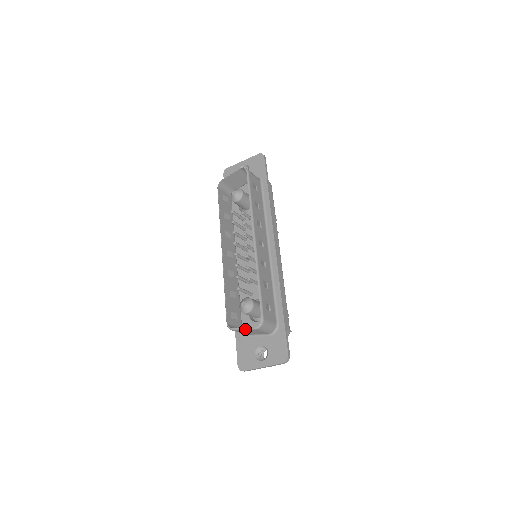
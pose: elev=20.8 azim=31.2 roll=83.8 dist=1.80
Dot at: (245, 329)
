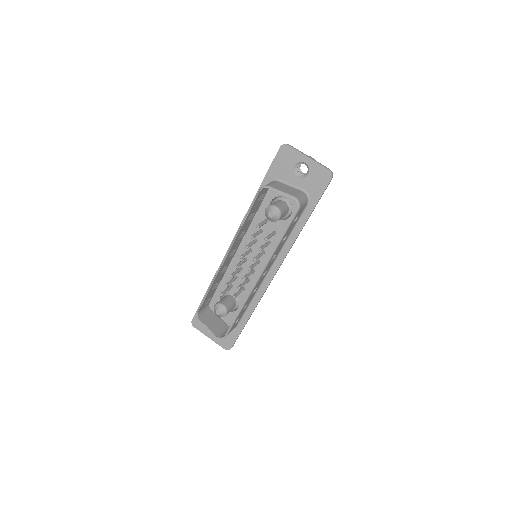
Dot at: (209, 329)
